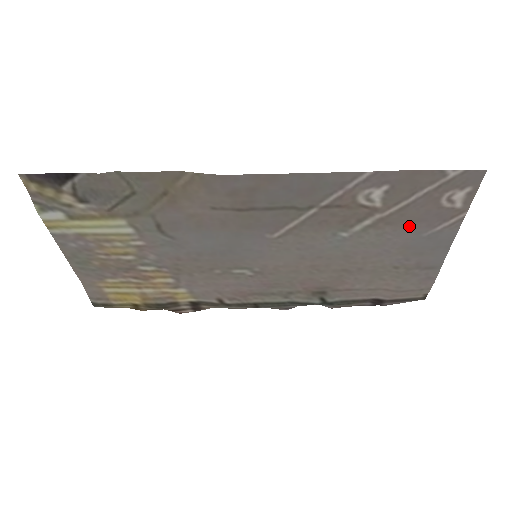
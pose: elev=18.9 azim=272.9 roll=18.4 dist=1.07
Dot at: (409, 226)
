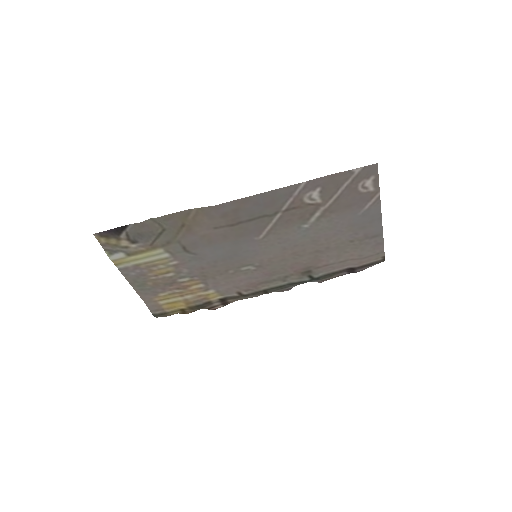
Dot at: (346, 210)
